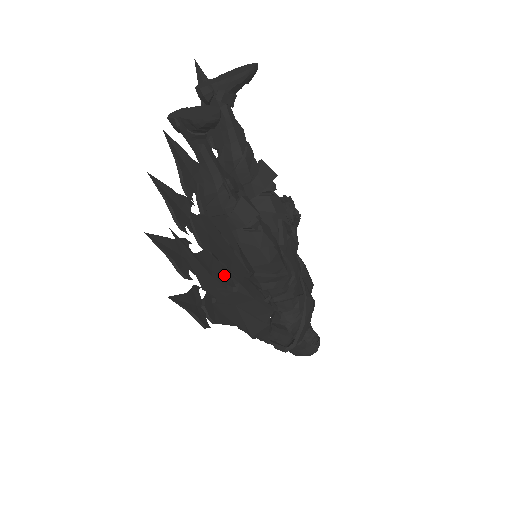
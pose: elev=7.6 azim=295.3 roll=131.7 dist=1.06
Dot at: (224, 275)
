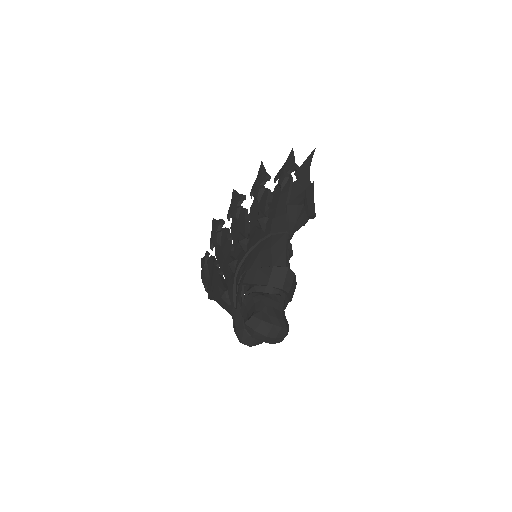
Dot at: occluded
